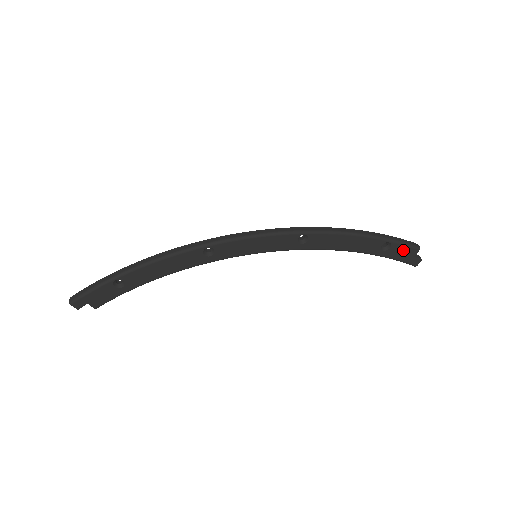
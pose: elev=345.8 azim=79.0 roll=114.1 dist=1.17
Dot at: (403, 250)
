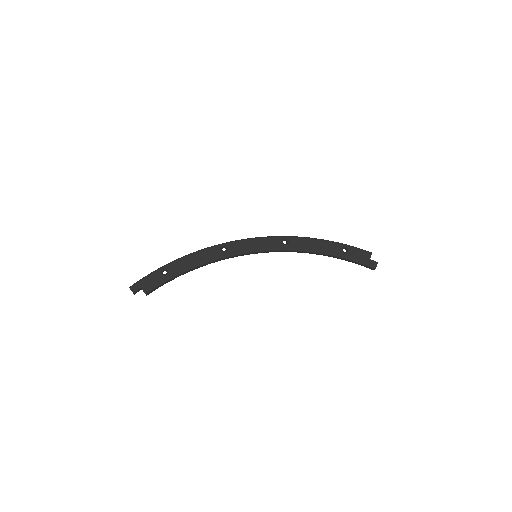
Dot at: (359, 253)
